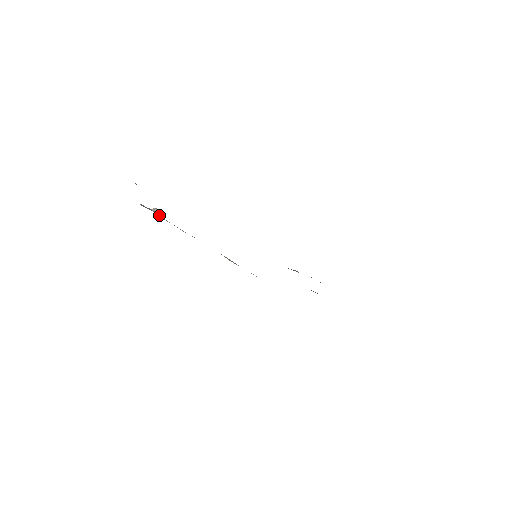
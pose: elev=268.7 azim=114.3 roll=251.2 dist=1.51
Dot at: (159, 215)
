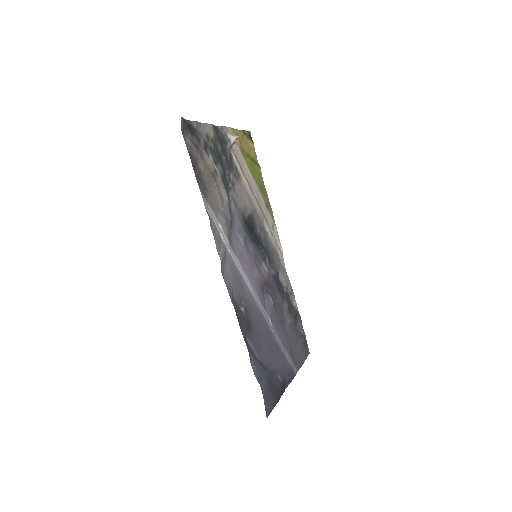
Dot at: (232, 146)
